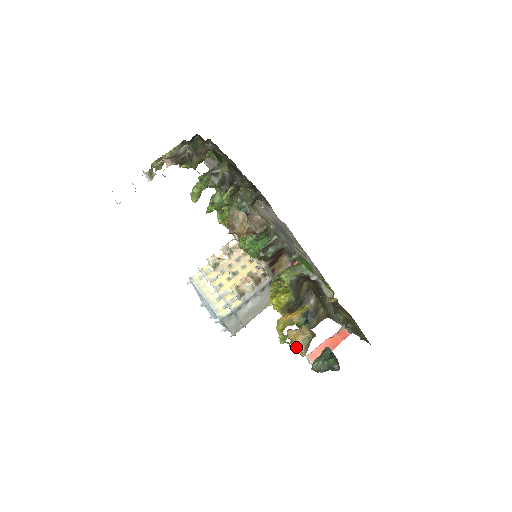
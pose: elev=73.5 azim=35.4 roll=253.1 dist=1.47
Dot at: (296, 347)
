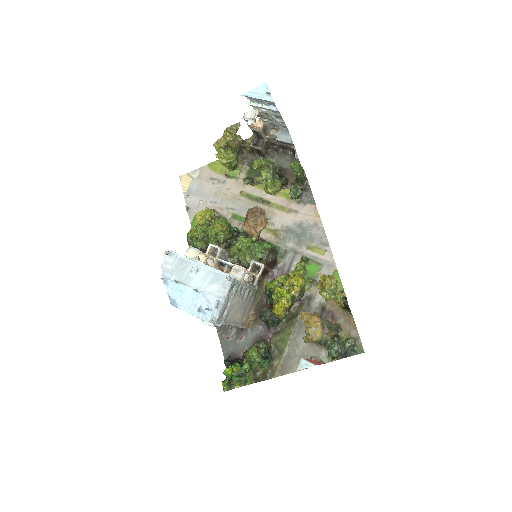
Dot at: (315, 325)
